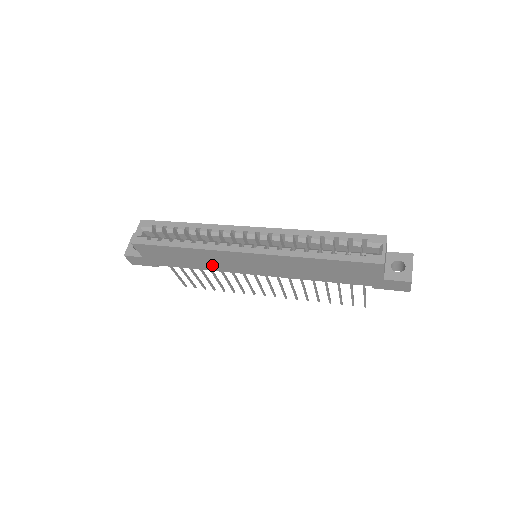
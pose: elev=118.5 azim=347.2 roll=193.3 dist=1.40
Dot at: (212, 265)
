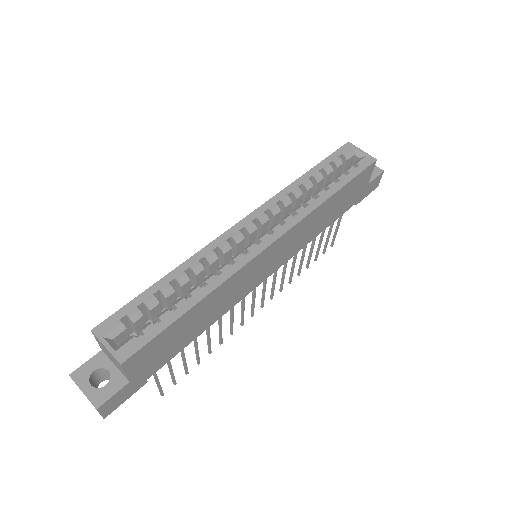
Dot at: (224, 306)
